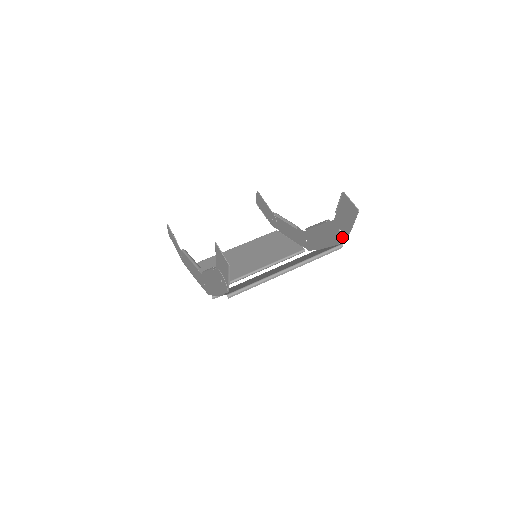
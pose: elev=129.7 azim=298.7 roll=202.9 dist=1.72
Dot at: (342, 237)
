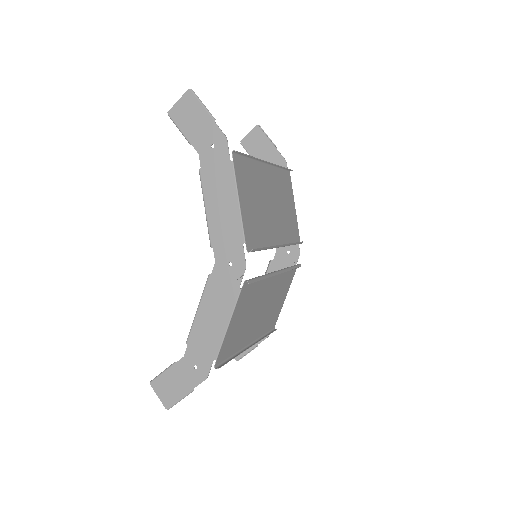
Dot at: (282, 166)
